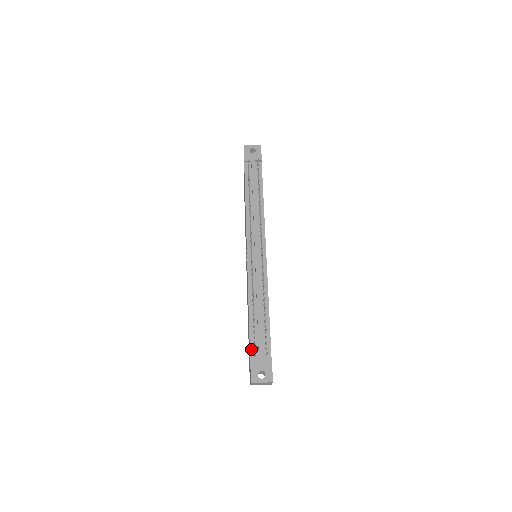
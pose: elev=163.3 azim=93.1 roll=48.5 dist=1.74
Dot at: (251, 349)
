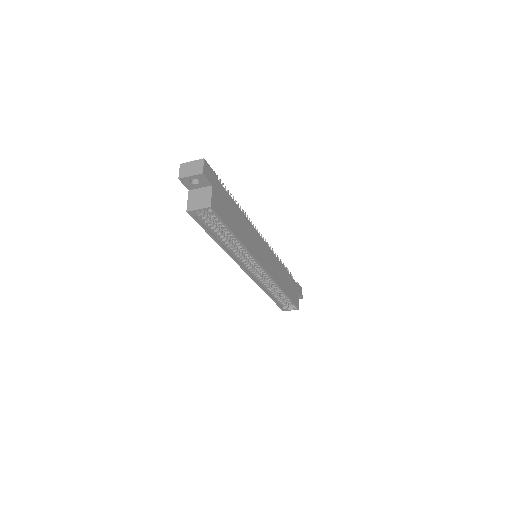
Dot at: occluded
